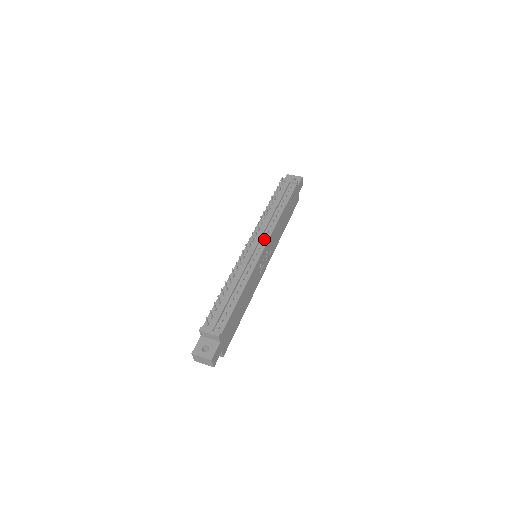
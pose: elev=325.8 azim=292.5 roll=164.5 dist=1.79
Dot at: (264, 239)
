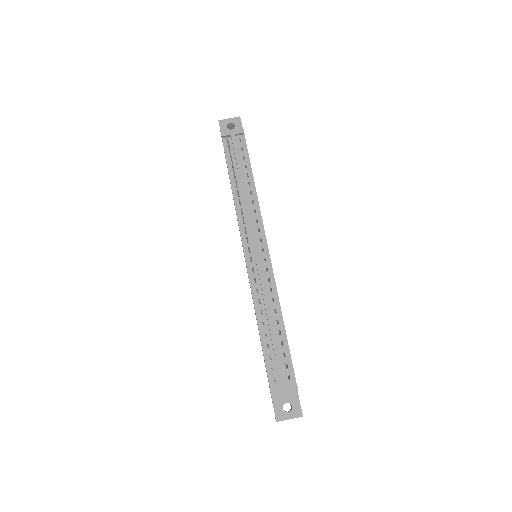
Dot at: (259, 234)
